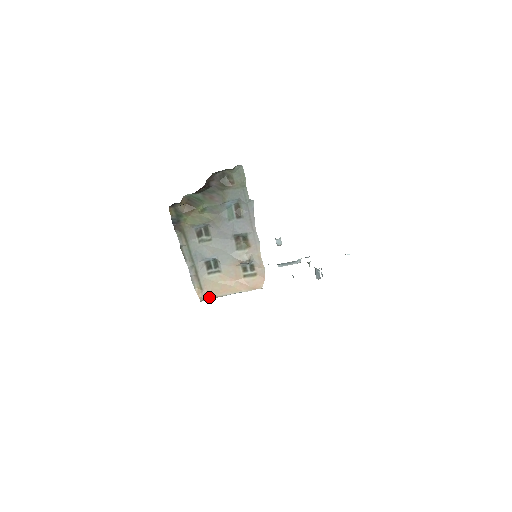
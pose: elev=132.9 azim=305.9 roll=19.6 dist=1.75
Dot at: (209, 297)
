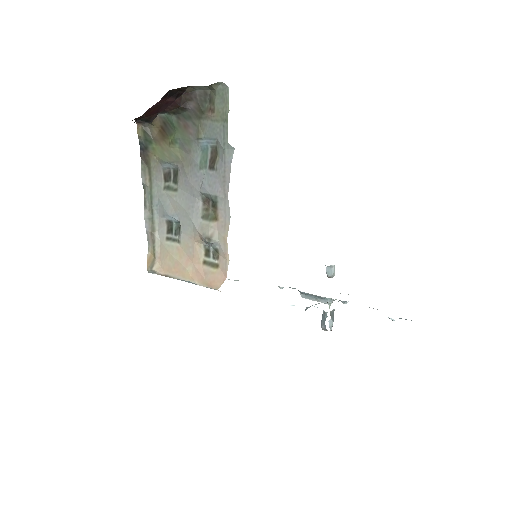
Dot at: (159, 271)
